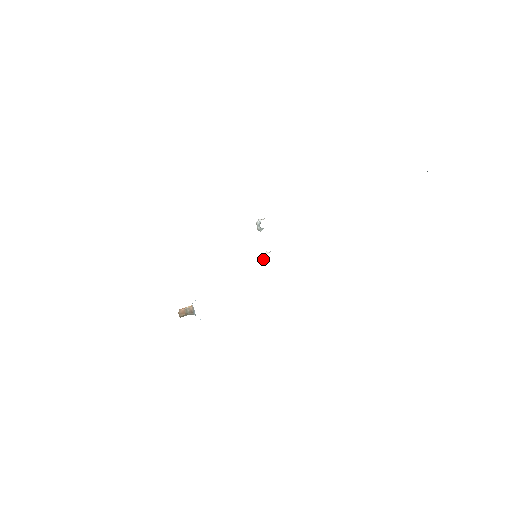
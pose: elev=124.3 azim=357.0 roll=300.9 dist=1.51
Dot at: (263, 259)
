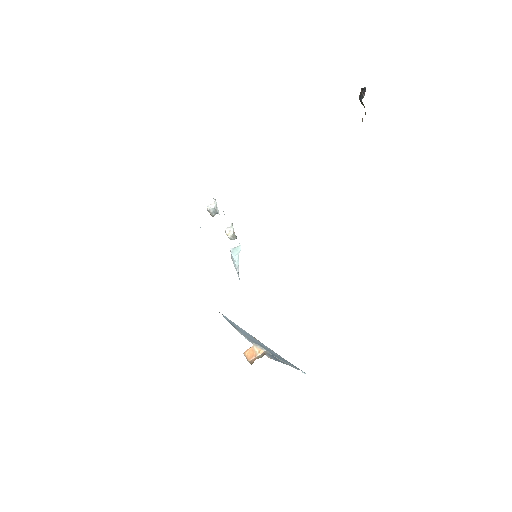
Dot at: (231, 239)
